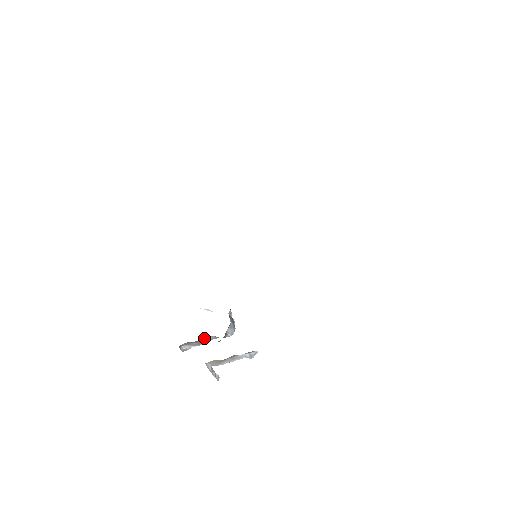
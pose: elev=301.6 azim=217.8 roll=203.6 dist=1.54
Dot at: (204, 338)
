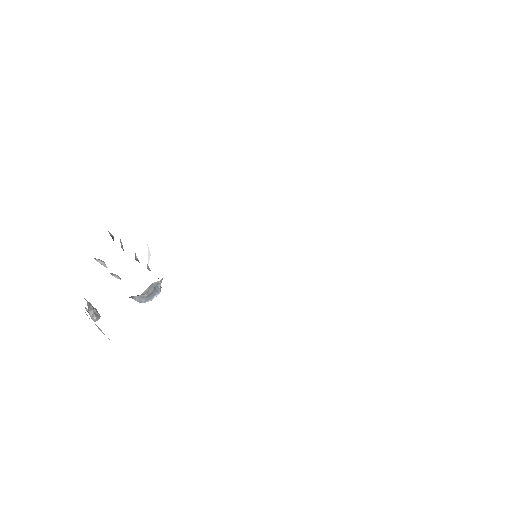
Dot at: occluded
